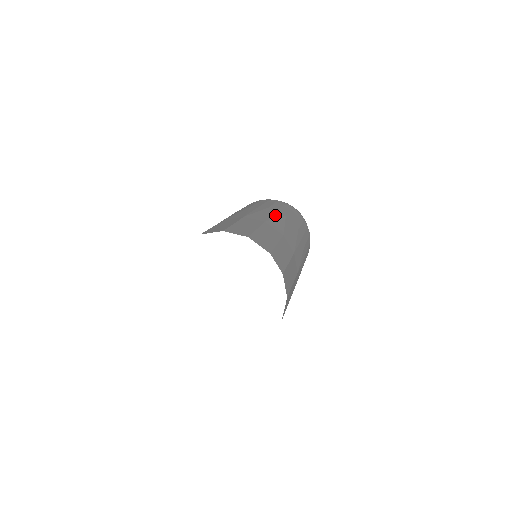
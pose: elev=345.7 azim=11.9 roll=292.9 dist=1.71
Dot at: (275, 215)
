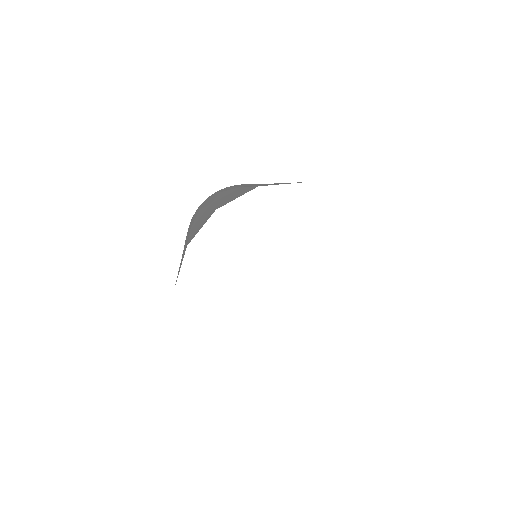
Dot at: occluded
